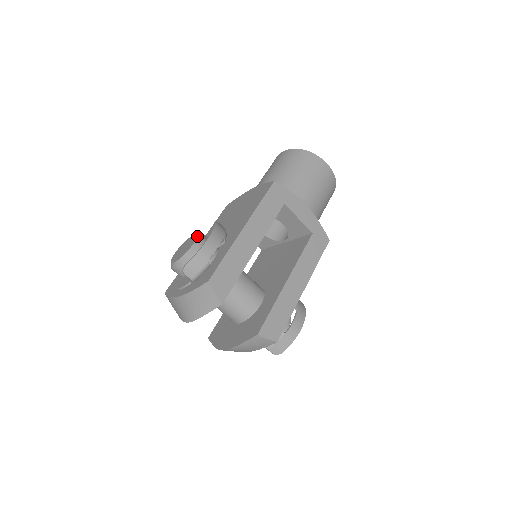
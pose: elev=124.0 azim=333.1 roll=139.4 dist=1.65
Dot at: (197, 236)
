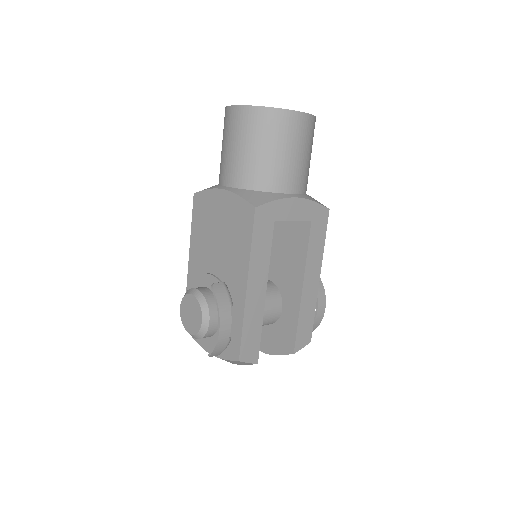
Dot at: (200, 306)
